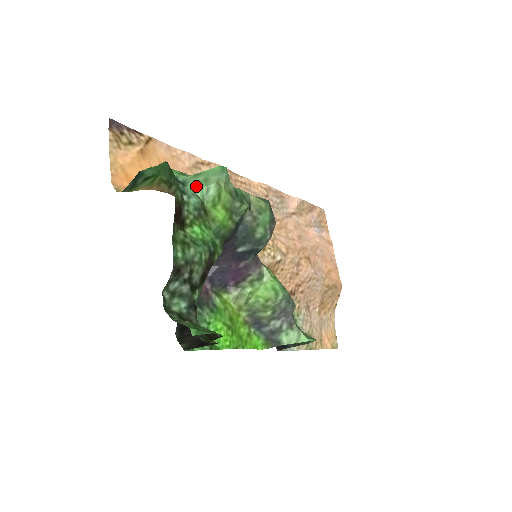
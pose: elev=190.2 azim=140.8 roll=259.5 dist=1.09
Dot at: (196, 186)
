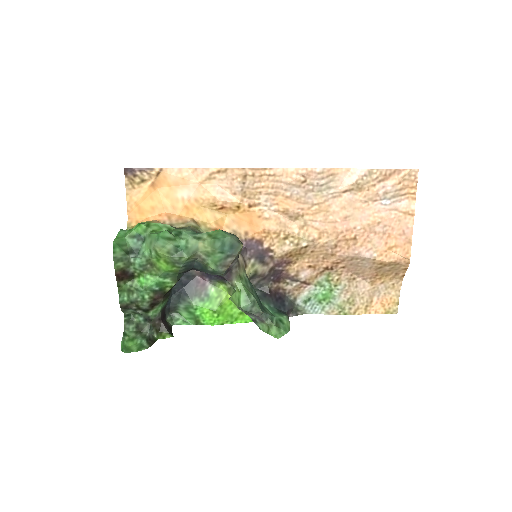
Dot at: (146, 246)
